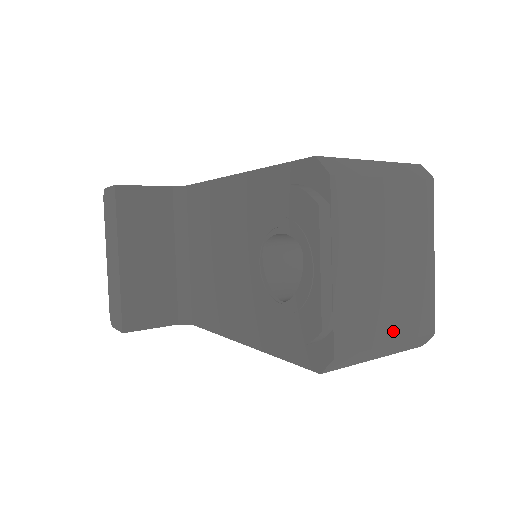
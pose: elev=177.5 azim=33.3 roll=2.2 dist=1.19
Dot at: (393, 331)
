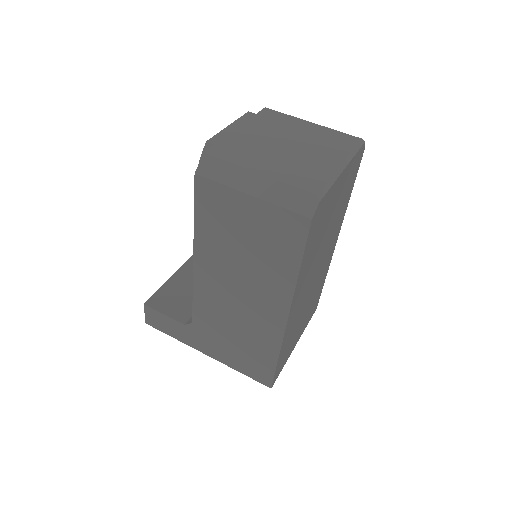
Dot at: (268, 170)
